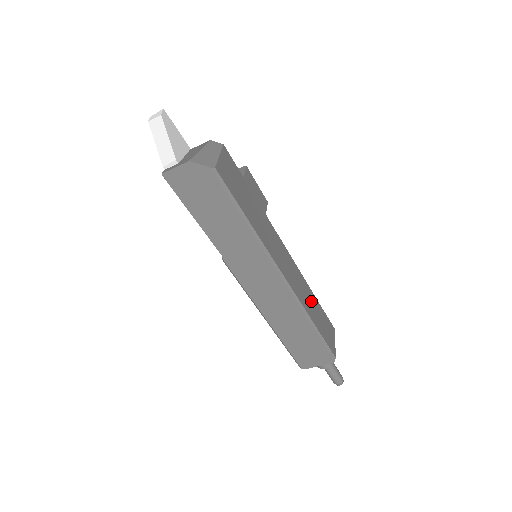
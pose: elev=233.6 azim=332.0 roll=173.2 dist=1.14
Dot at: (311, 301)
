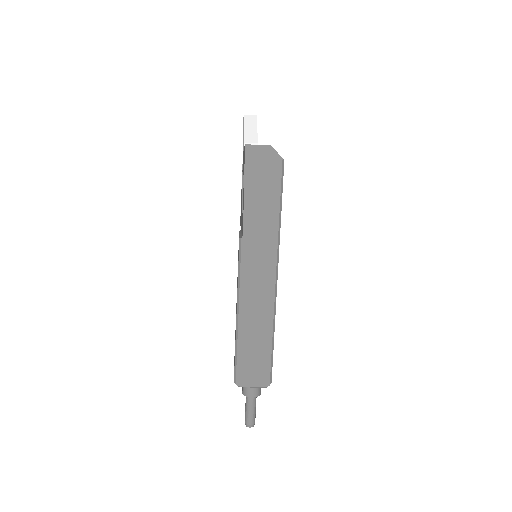
Dot at: occluded
